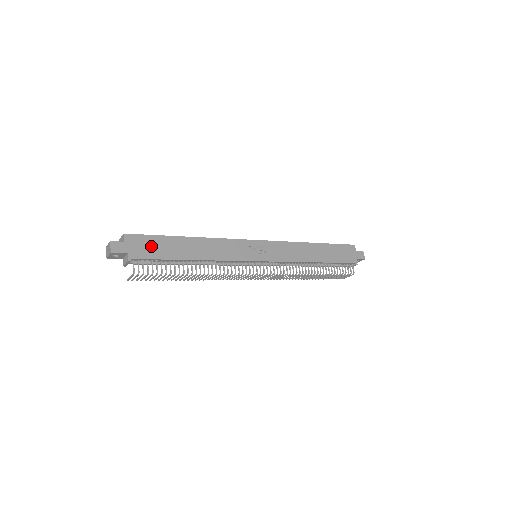
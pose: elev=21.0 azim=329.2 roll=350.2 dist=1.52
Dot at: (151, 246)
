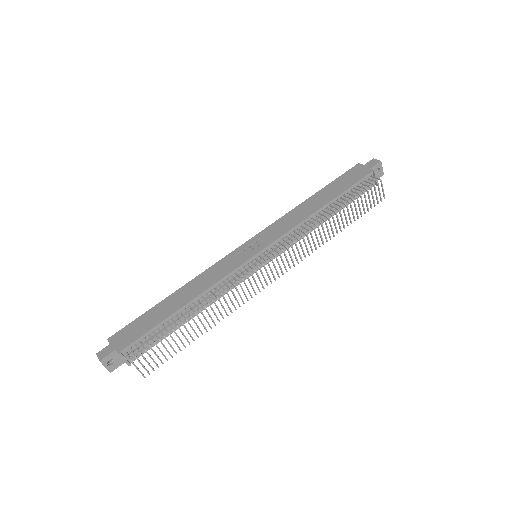
Dot at: (137, 328)
